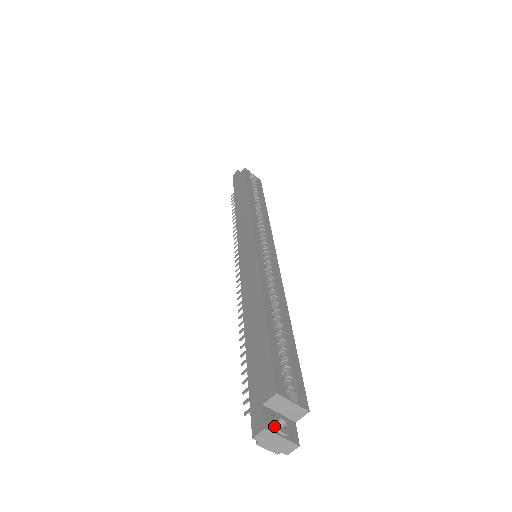
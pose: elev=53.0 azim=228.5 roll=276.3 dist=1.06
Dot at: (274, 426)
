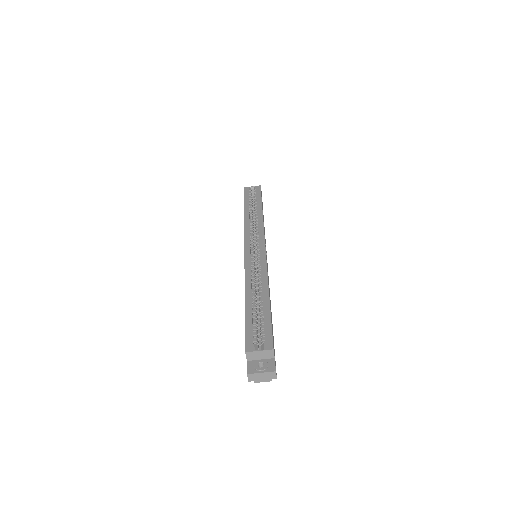
Dot at: (255, 369)
